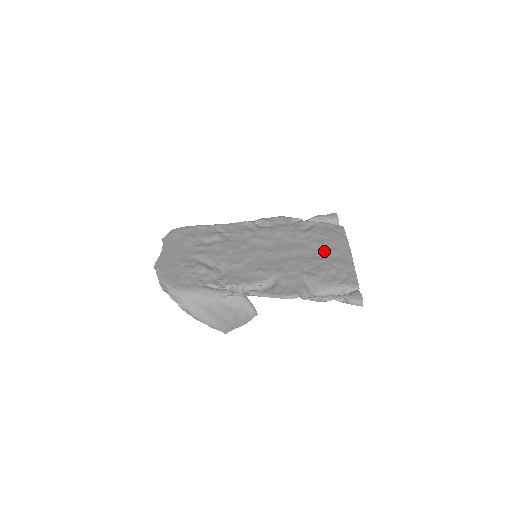
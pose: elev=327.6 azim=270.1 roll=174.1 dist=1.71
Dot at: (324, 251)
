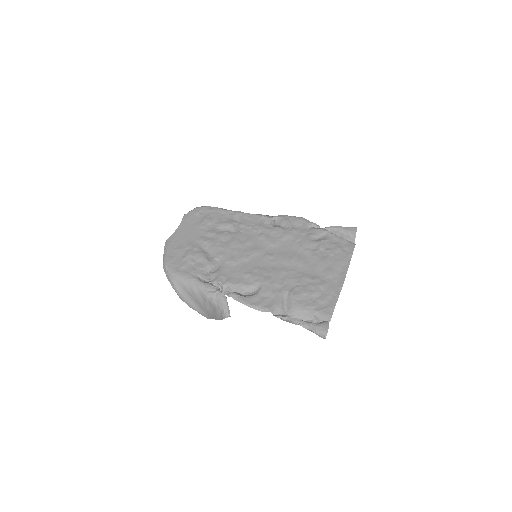
Dot at: (320, 269)
